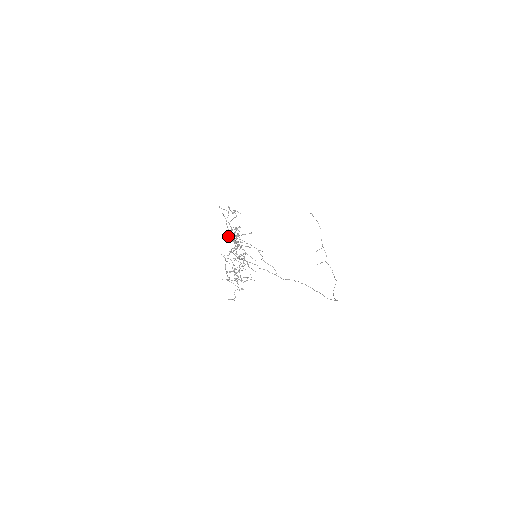
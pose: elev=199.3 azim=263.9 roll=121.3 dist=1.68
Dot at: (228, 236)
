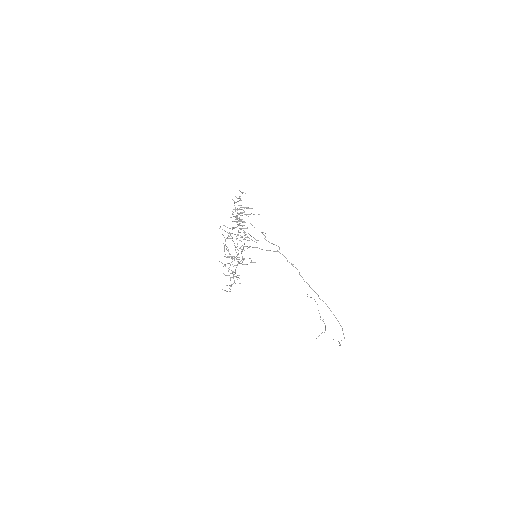
Dot at: occluded
